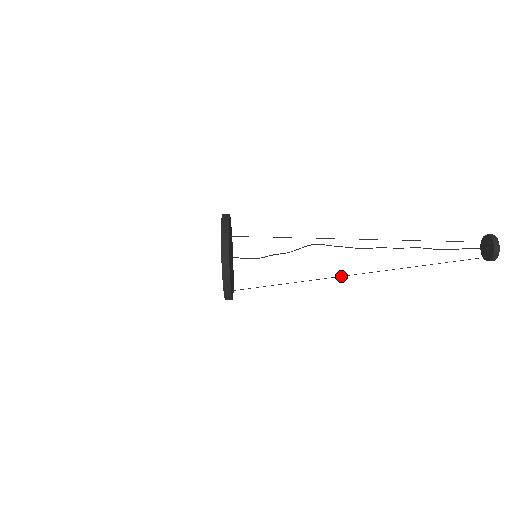
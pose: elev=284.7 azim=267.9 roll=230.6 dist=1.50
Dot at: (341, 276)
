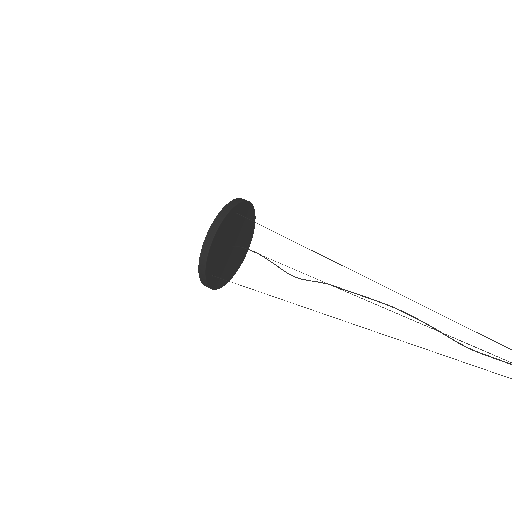
Dot at: (333, 317)
